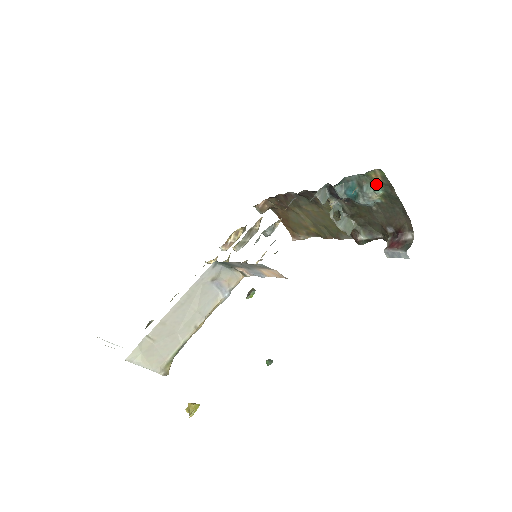
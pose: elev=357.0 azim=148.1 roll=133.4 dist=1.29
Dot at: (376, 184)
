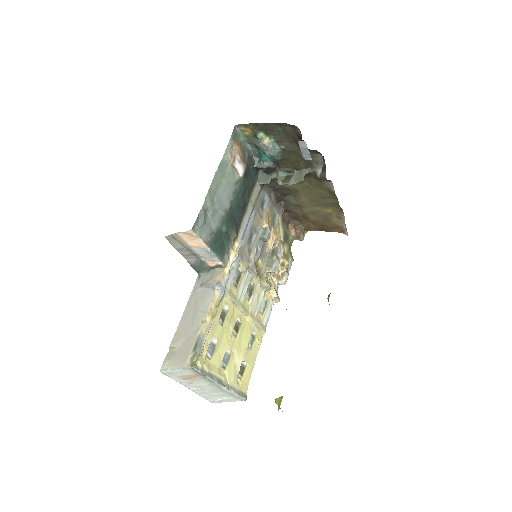
Dot at: (254, 135)
